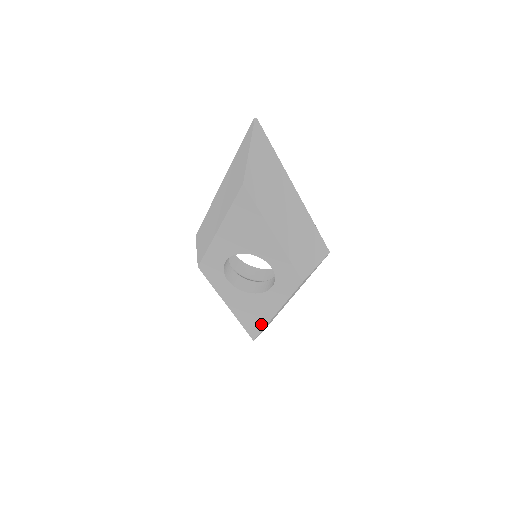
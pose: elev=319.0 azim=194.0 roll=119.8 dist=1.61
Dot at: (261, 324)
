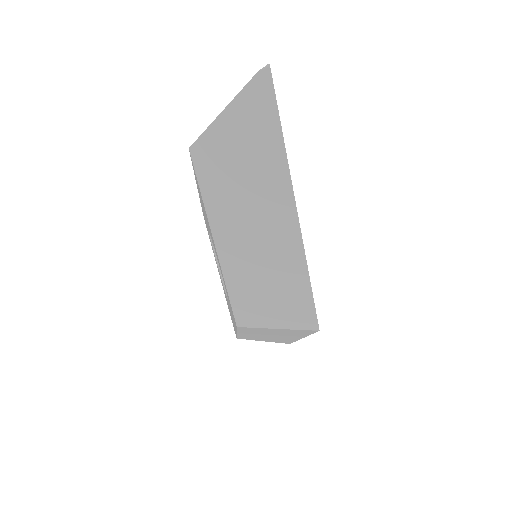
Dot at: occluded
